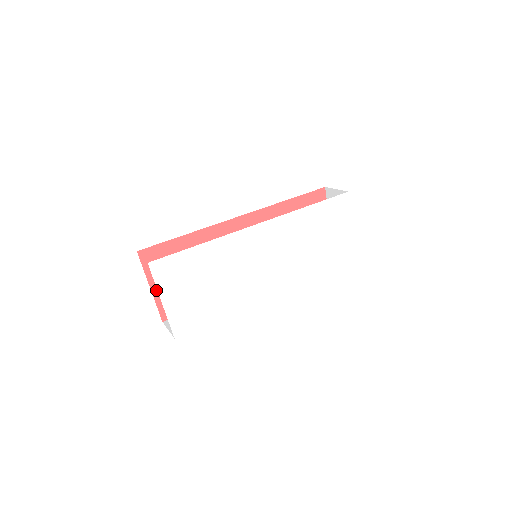
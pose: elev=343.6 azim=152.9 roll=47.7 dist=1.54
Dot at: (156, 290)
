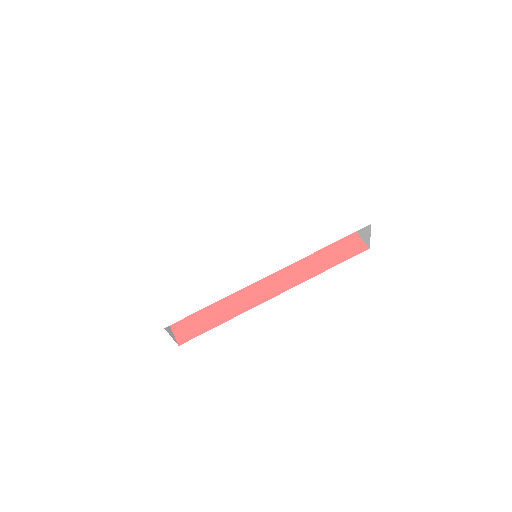
Dot at: occluded
